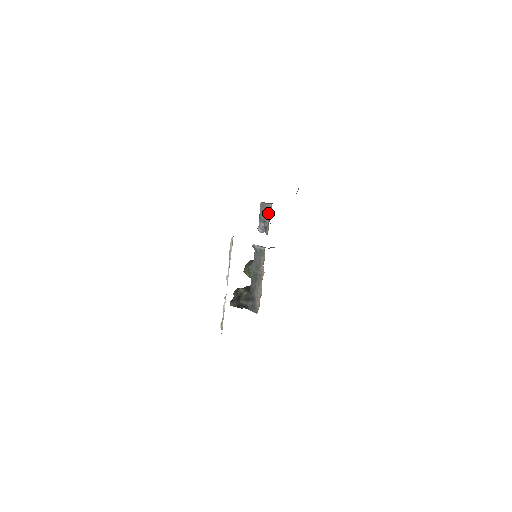
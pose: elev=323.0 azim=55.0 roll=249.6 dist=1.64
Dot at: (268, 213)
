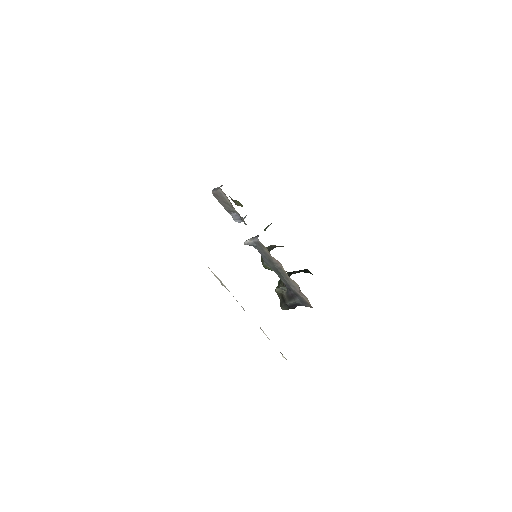
Dot at: (226, 201)
